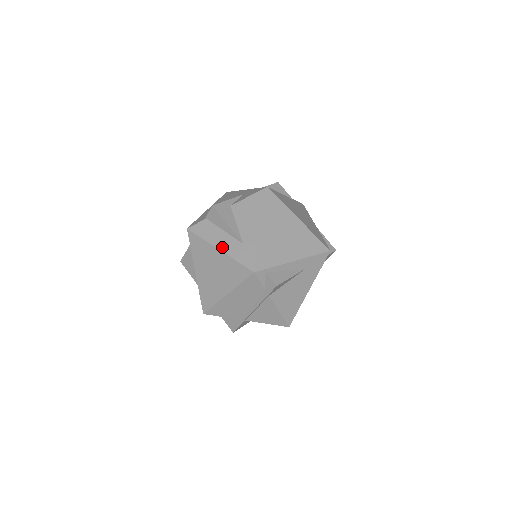
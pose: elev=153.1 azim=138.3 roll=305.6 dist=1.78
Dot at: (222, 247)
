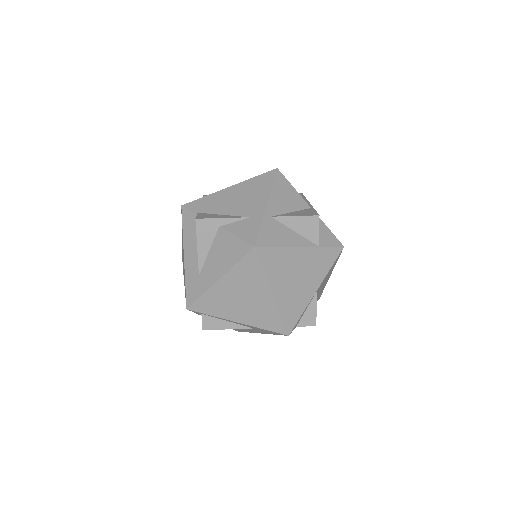
Dot at: (187, 258)
